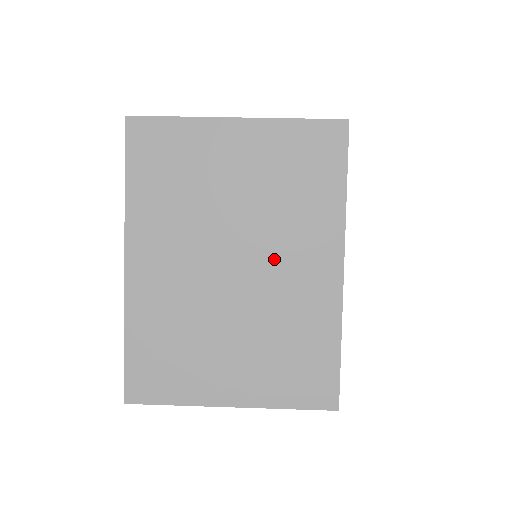
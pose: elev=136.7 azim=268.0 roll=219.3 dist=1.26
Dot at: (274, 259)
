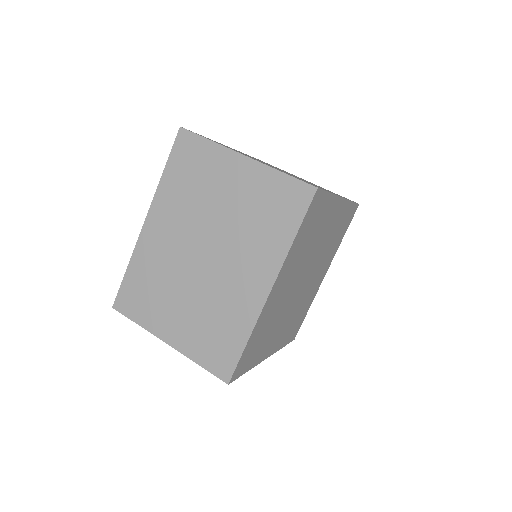
Dot at: (230, 262)
